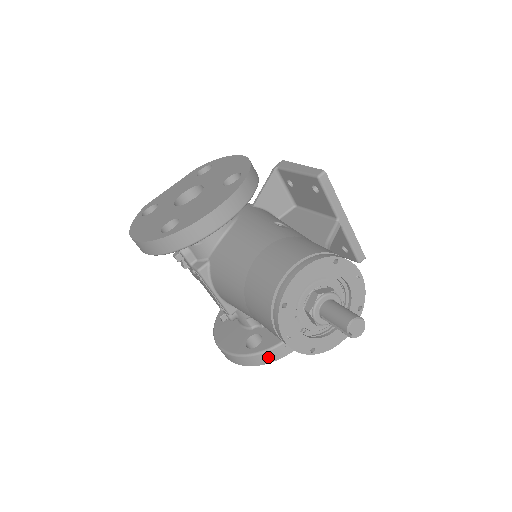
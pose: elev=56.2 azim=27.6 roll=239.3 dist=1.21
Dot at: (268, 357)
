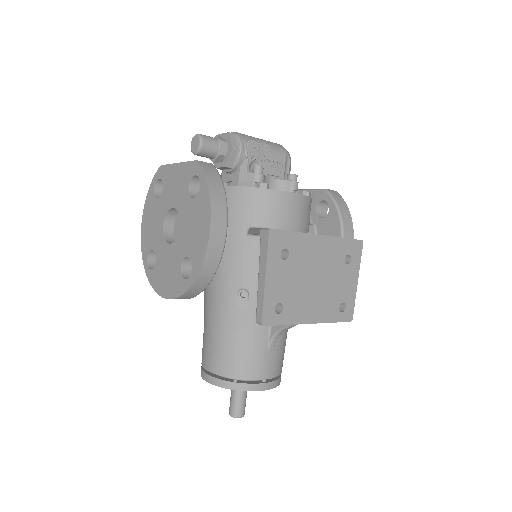
Dot at: occluded
